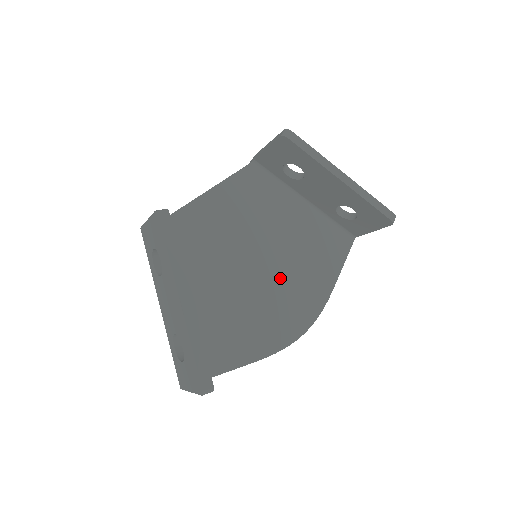
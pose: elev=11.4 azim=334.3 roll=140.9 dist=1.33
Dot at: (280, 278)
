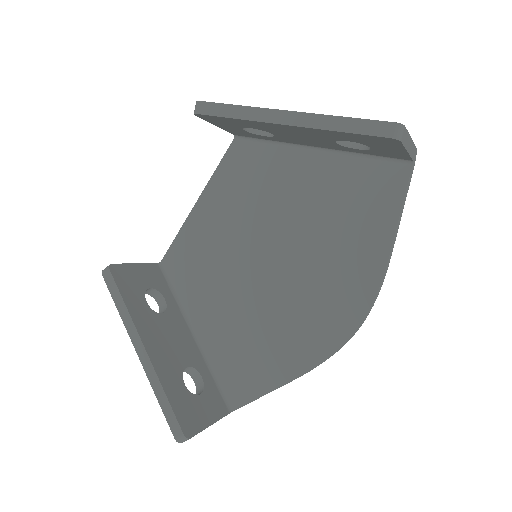
Dot at: (303, 268)
